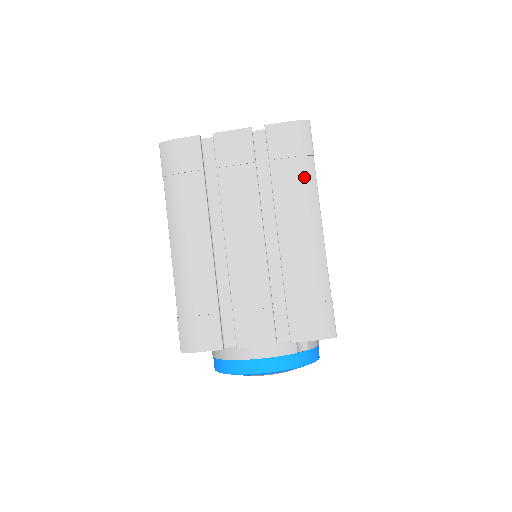
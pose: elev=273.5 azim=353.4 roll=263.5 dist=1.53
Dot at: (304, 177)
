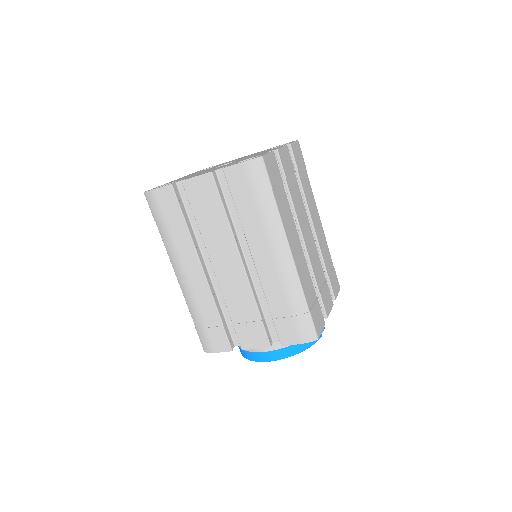
Dot at: (266, 212)
